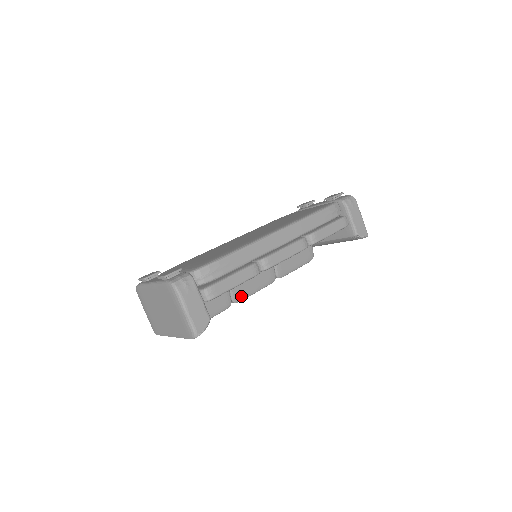
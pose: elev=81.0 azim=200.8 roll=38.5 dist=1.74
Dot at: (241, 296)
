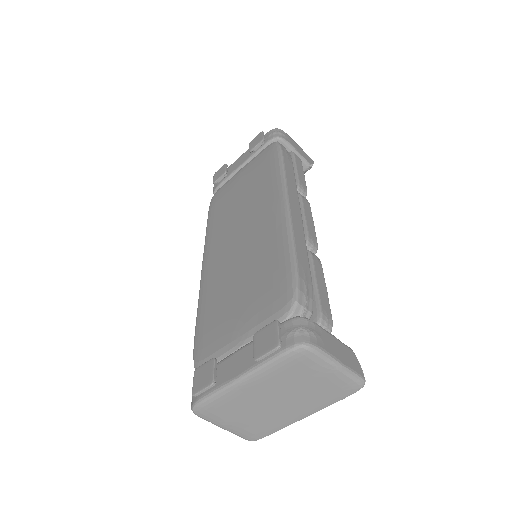
Dot at: occluded
